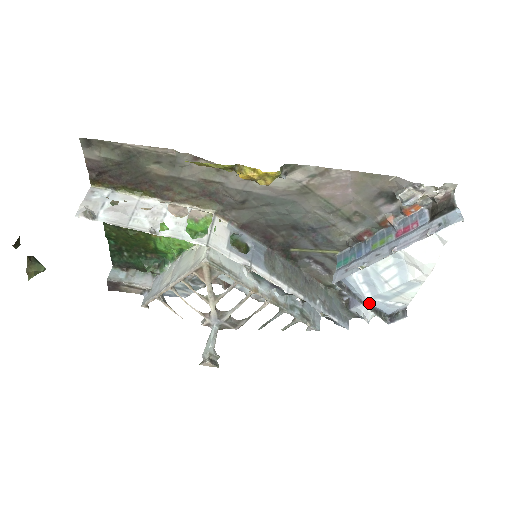
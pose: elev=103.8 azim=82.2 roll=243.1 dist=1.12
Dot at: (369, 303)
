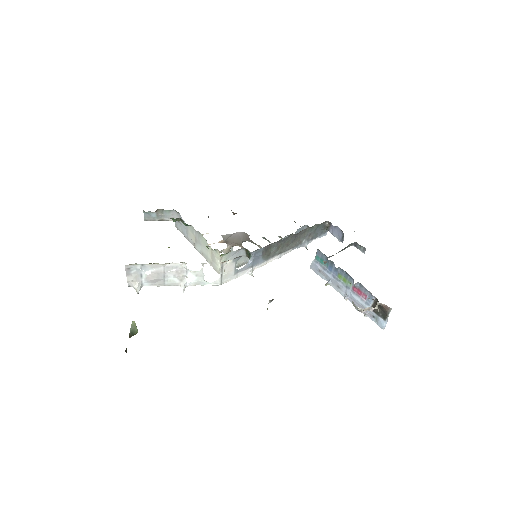
Dot at: occluded
